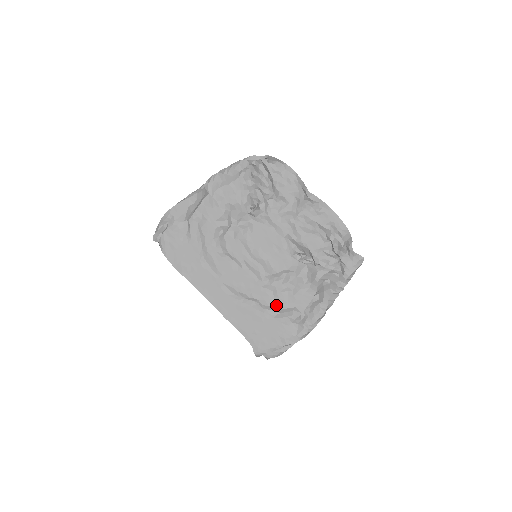
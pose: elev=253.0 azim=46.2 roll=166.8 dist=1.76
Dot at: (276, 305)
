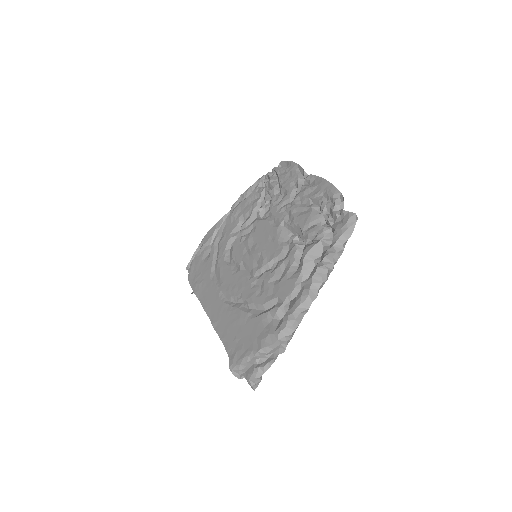
Dot at: (260, 300)
